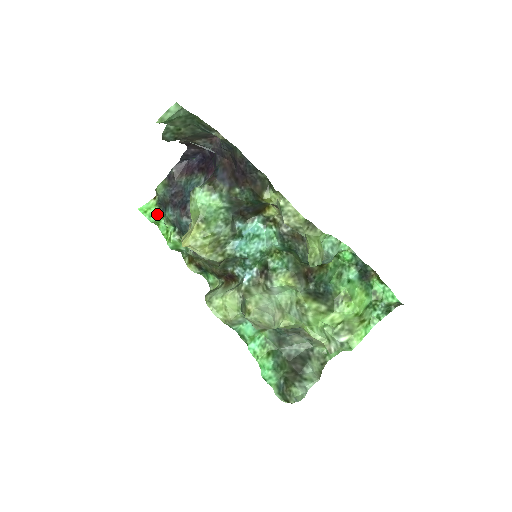
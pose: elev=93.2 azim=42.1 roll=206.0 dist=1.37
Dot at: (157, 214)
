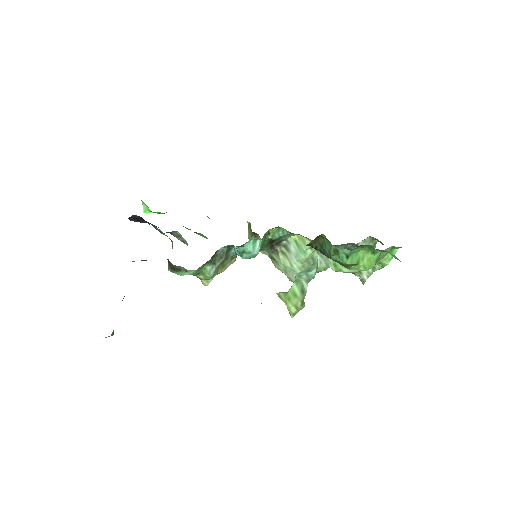
Dot at: occluded
